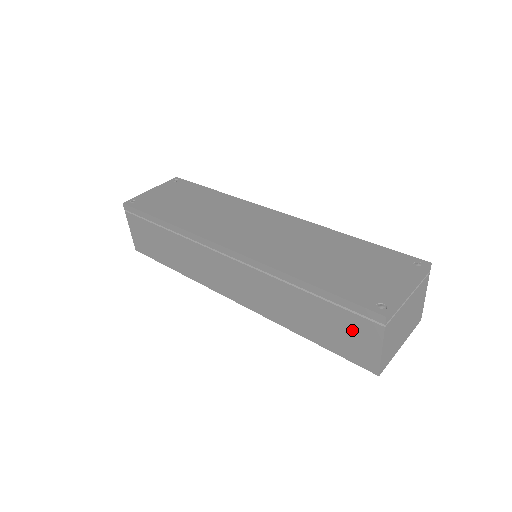
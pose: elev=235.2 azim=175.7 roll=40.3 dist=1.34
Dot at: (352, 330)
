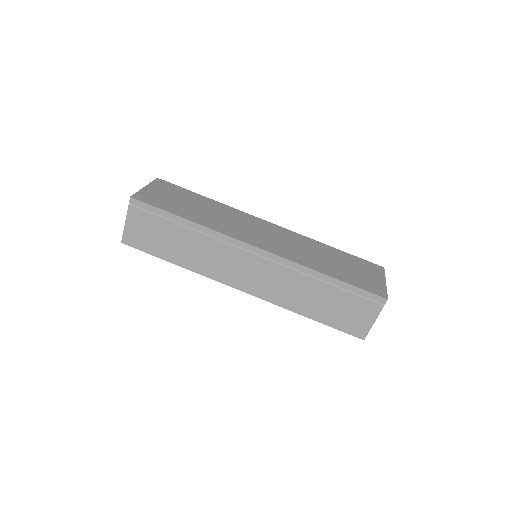
Dot at: (356, 310)
